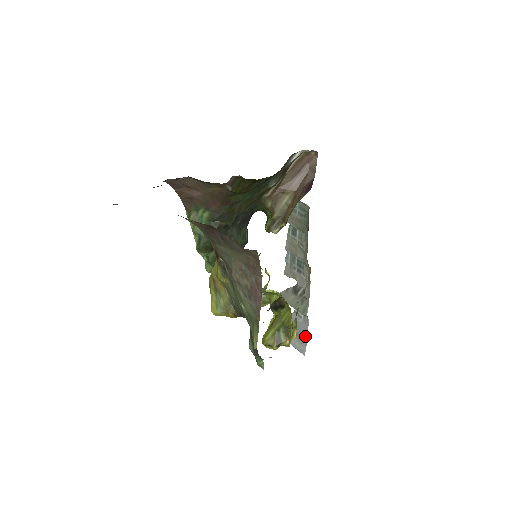
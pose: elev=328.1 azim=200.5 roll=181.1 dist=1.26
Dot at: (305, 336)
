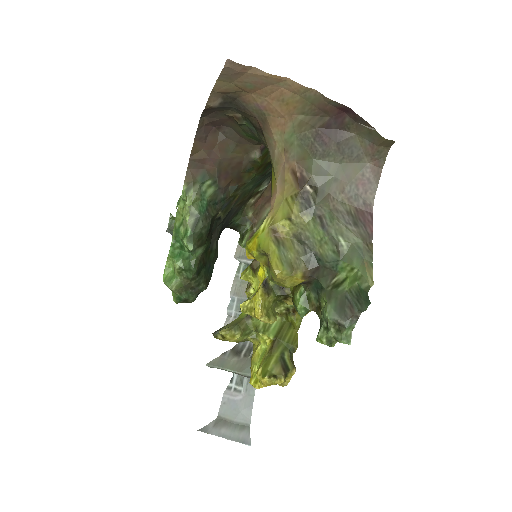
Dot at: (247, 417)
